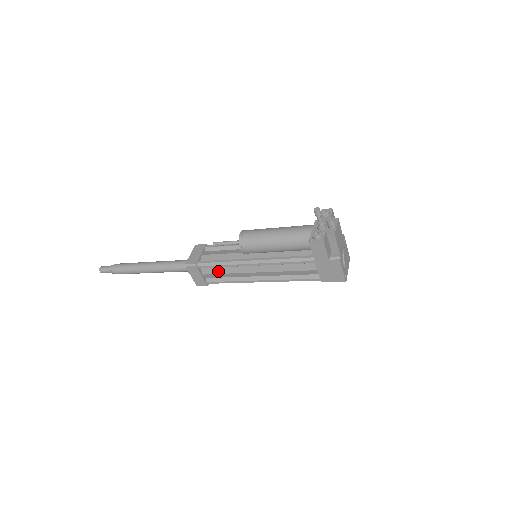
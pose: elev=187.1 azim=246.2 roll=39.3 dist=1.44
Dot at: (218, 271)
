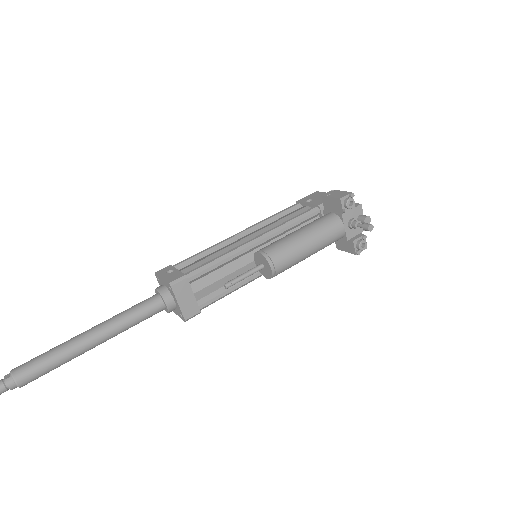
Dot at: occluded
